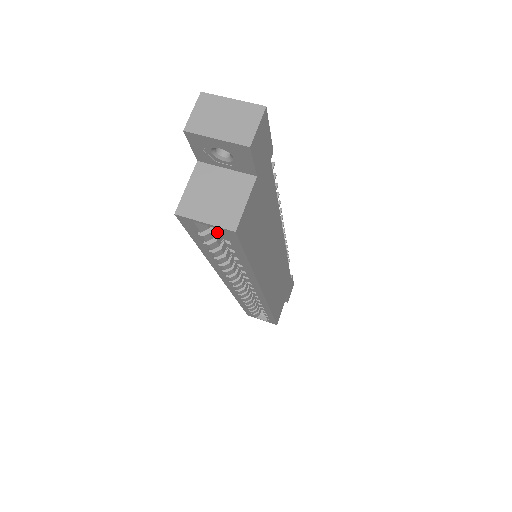
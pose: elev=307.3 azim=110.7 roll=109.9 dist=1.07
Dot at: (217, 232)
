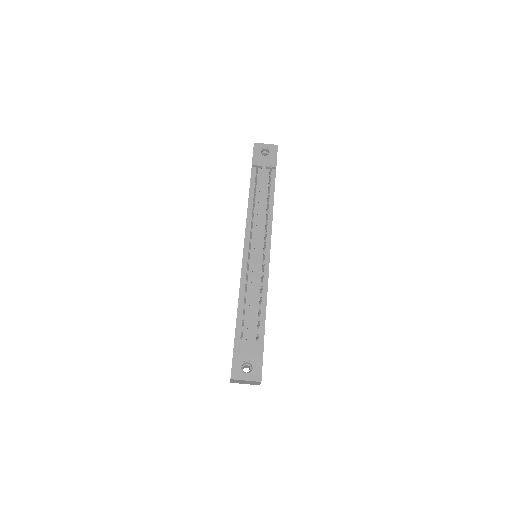
Dot at: occluded
